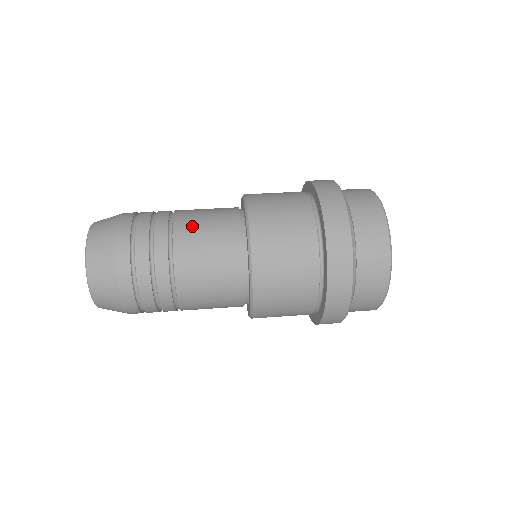
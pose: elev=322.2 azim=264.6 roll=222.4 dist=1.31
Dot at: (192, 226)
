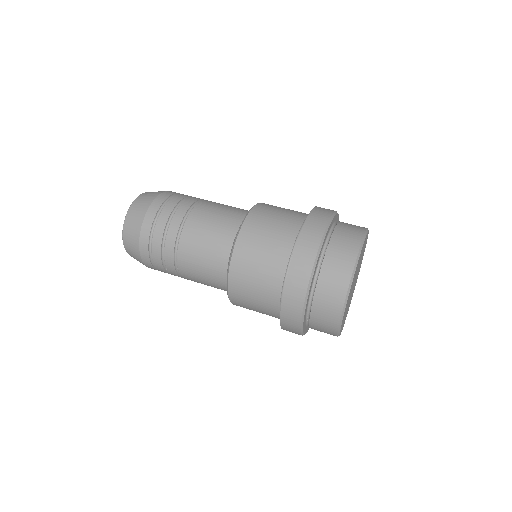
Dot at: (197, 232)
